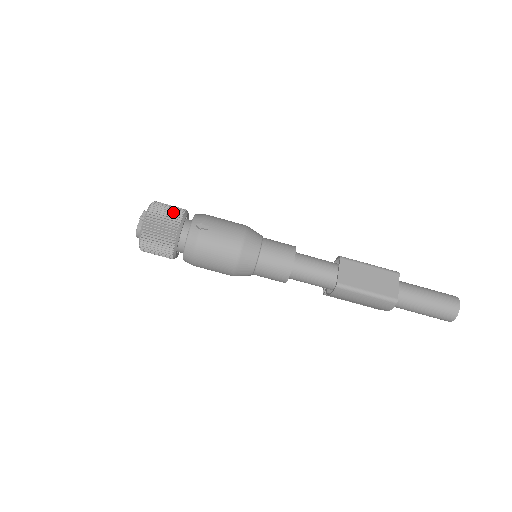
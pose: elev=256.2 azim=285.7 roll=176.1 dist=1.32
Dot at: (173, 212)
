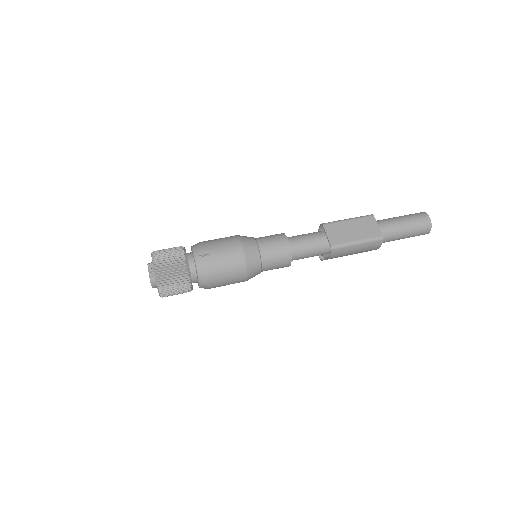
Dot at: (174, 253)
